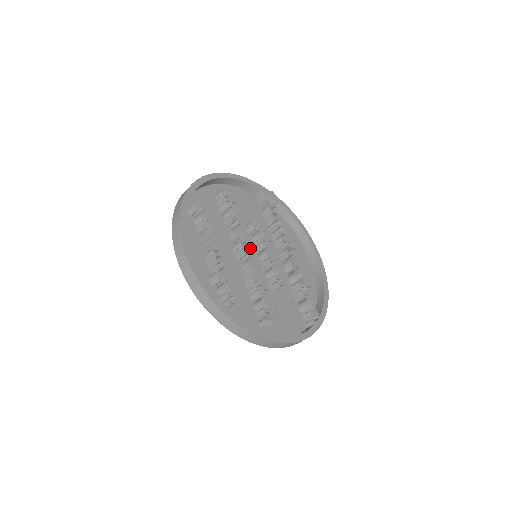
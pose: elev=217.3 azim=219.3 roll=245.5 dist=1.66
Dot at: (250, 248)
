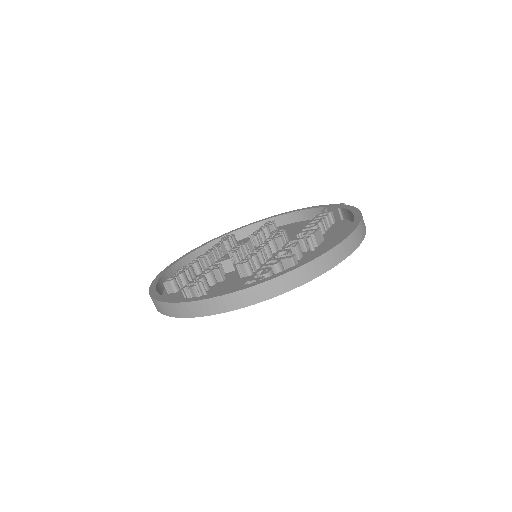
Dot at: occluded
